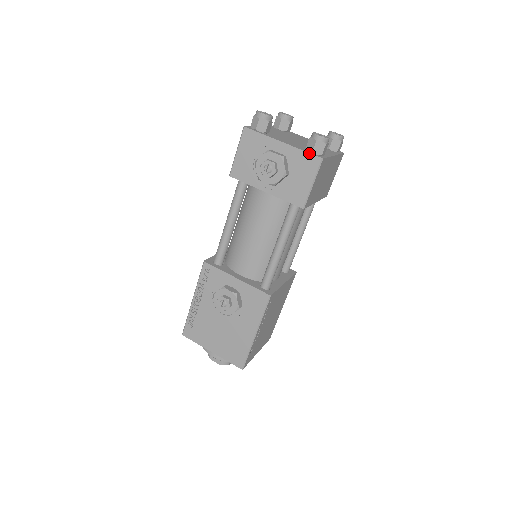
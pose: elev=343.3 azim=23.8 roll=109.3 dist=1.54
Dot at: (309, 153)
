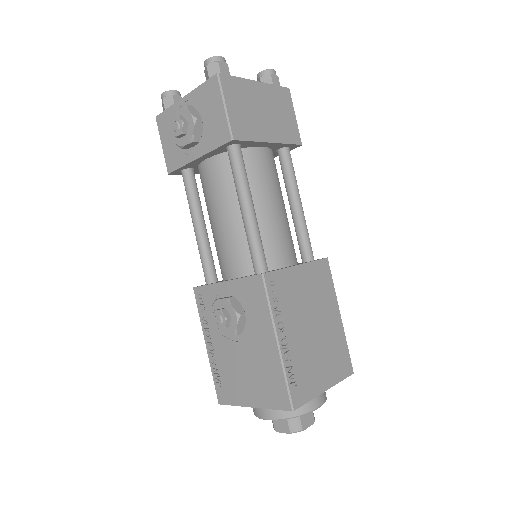
Dot at: (205, 81)
